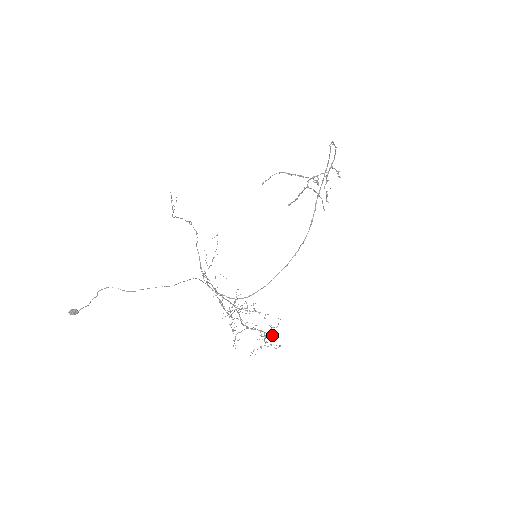
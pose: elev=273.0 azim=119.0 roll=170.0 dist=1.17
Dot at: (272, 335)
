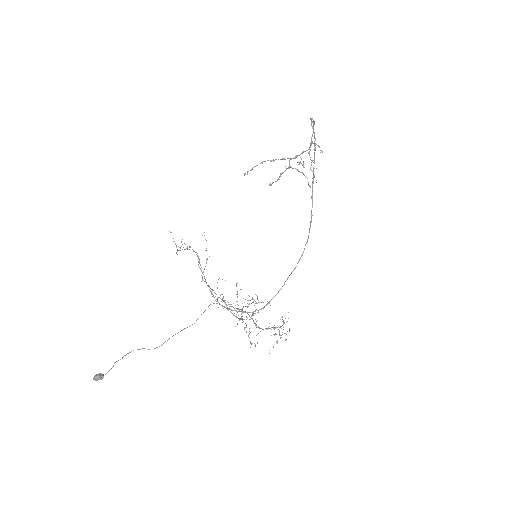
Dot at: occluded
